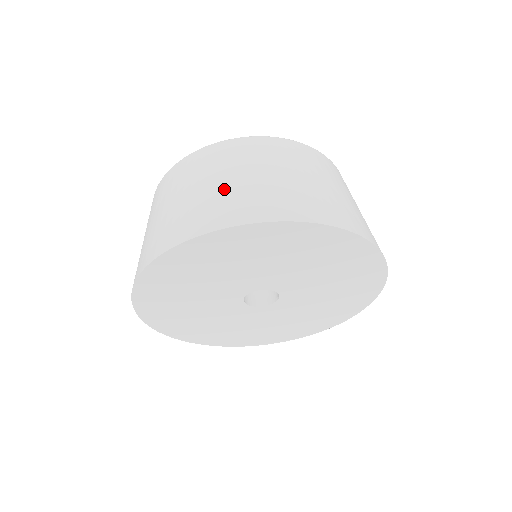
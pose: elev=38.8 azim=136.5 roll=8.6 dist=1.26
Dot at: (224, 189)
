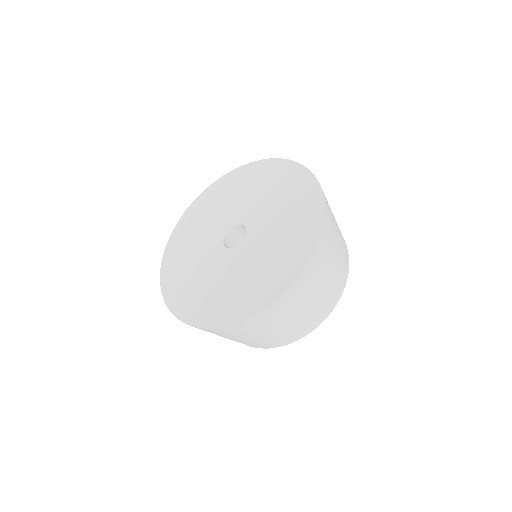
Dot at: occluded
